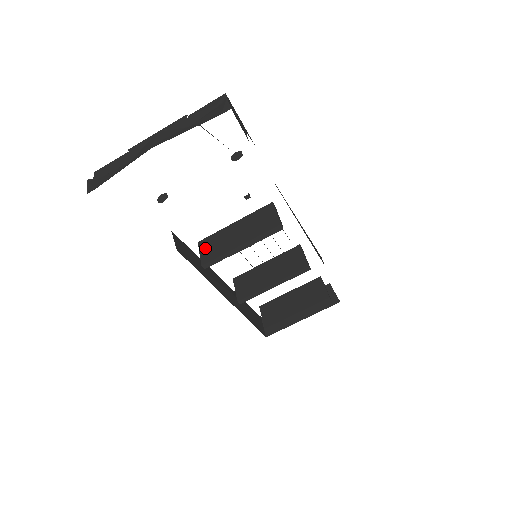
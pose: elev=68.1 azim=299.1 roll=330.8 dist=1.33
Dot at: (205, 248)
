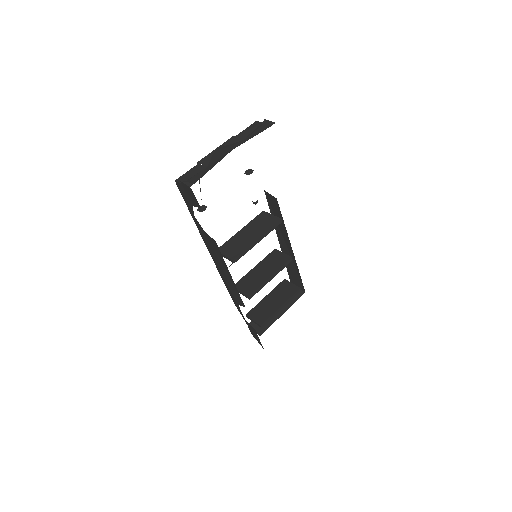
Dot at: (227, 251)
